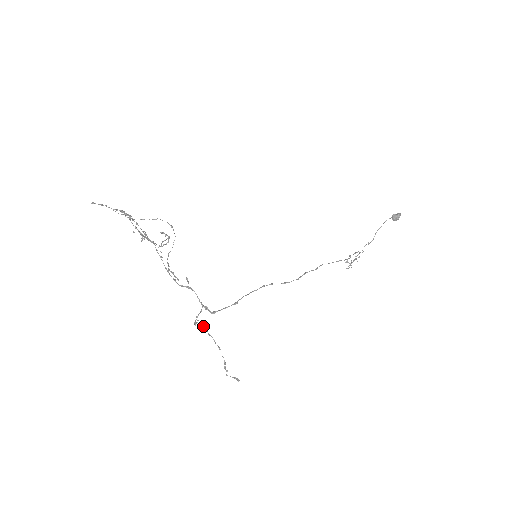
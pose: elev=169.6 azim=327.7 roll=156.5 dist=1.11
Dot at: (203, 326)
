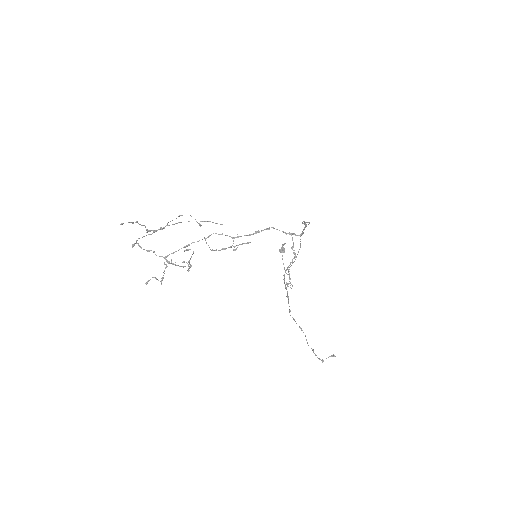
Dot at: (286, 289)
